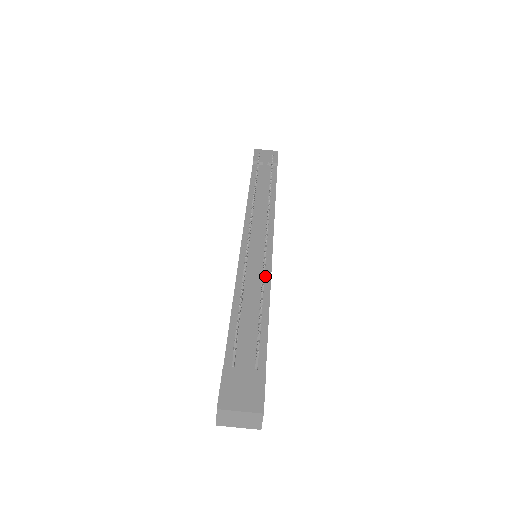
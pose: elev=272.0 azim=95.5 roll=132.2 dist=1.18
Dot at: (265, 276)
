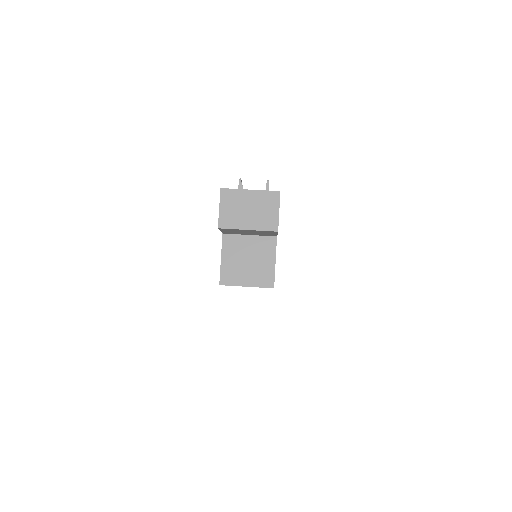
Dot at: occluded
